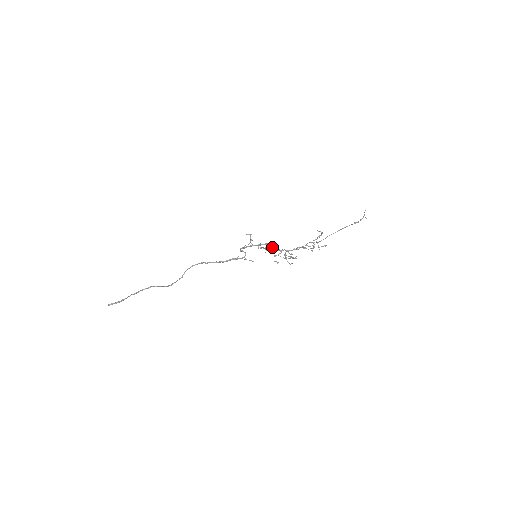
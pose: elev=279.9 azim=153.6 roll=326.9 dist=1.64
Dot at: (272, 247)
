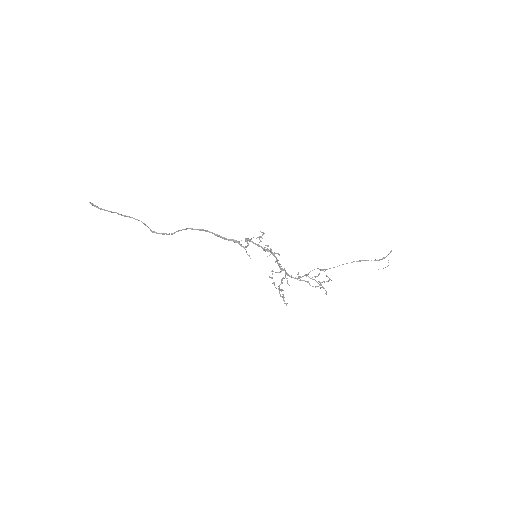
Dot at: occluded
